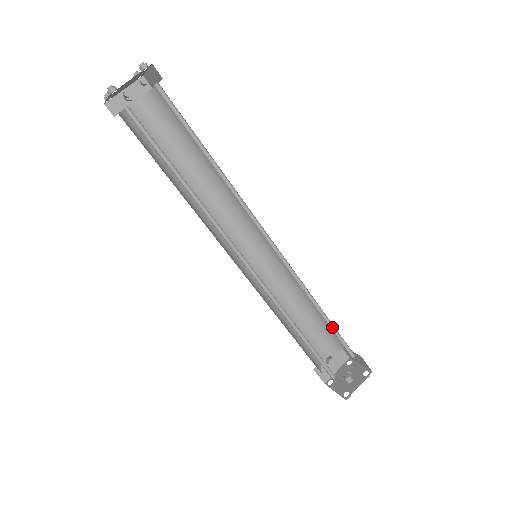
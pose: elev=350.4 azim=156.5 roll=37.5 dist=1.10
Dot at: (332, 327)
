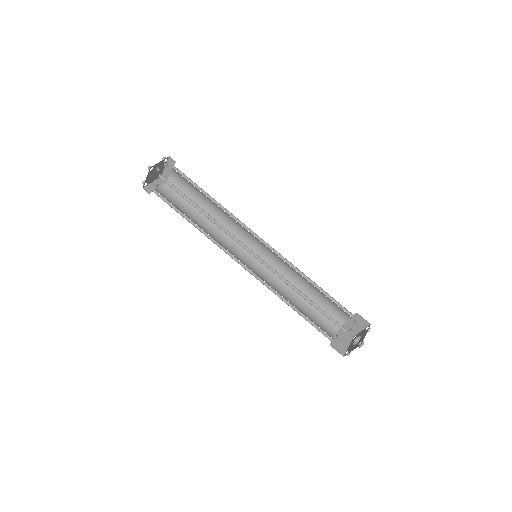
Dot at: (326, 295)
